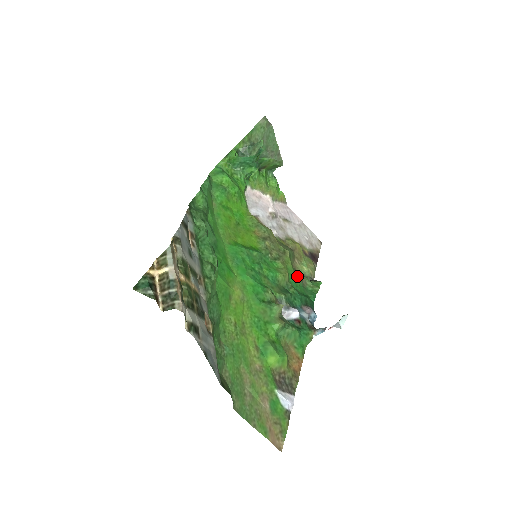
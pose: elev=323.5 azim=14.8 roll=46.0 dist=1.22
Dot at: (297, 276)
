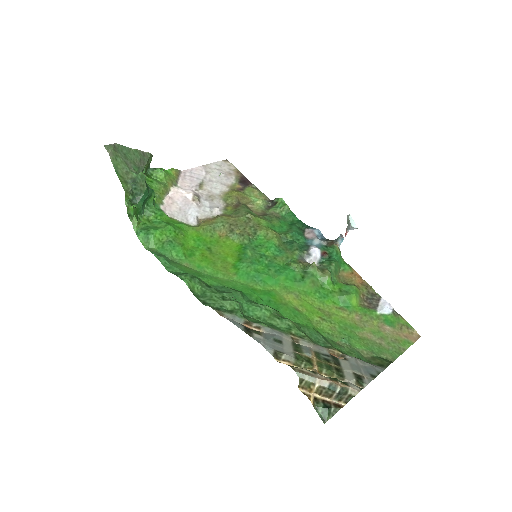
Dot at: (272, 220)
